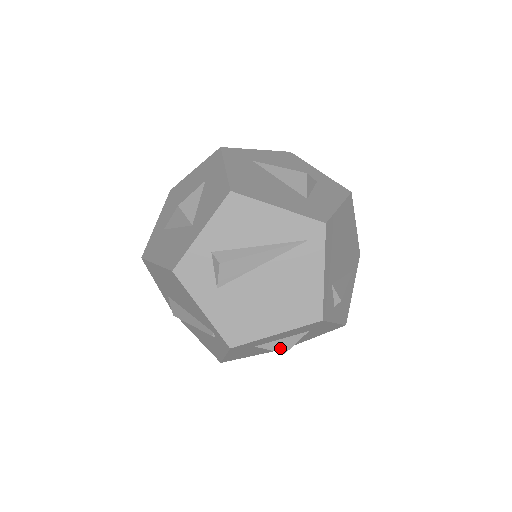
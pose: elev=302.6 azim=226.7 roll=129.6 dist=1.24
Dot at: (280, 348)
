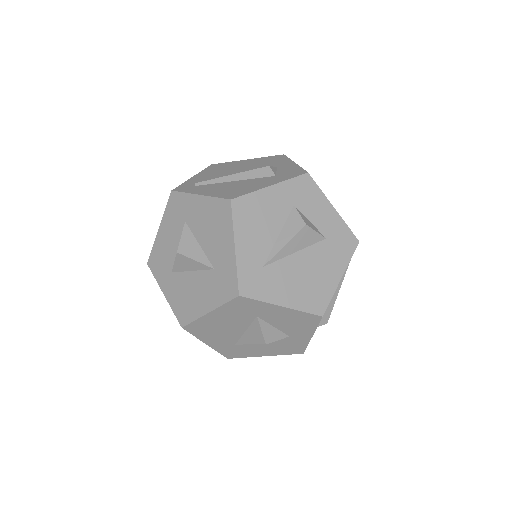
Dot at: occluded
